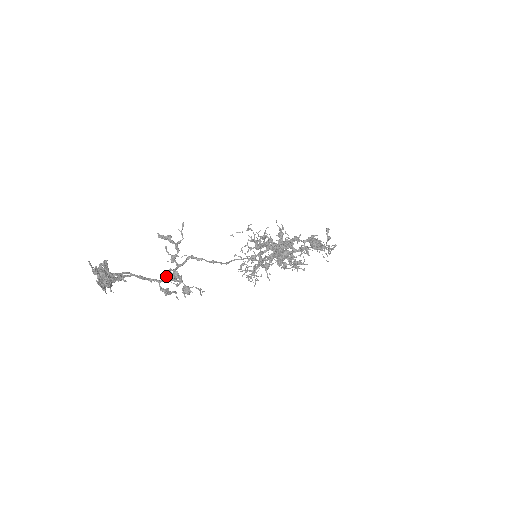
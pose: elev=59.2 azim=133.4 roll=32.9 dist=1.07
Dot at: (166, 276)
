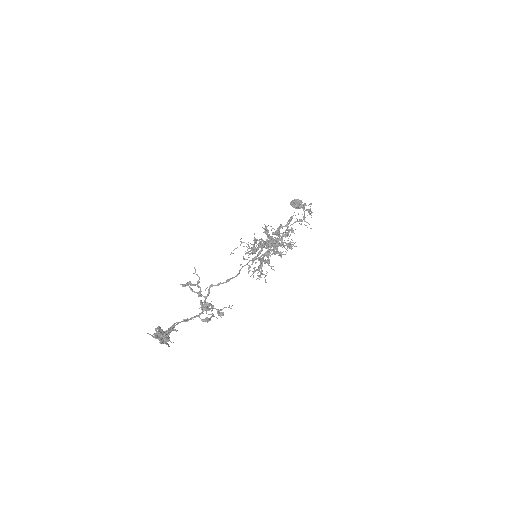
Dot at: (201, 309)
